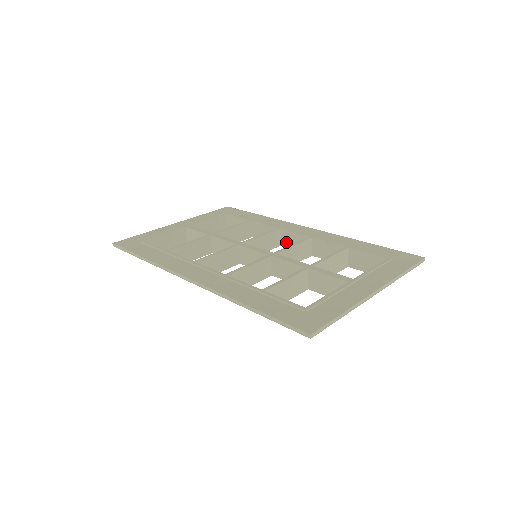
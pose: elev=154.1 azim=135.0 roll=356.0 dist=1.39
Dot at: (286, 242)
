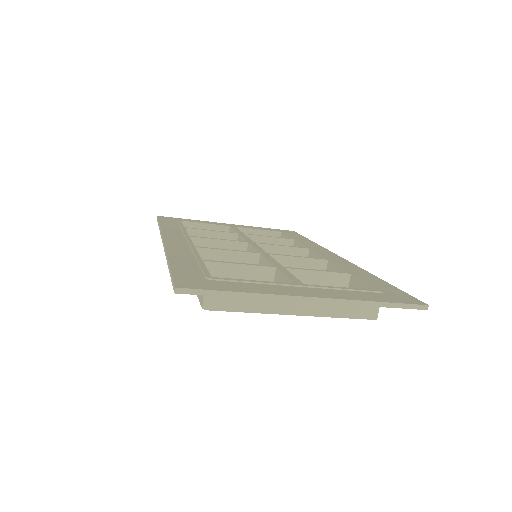
Dot at: occluded
